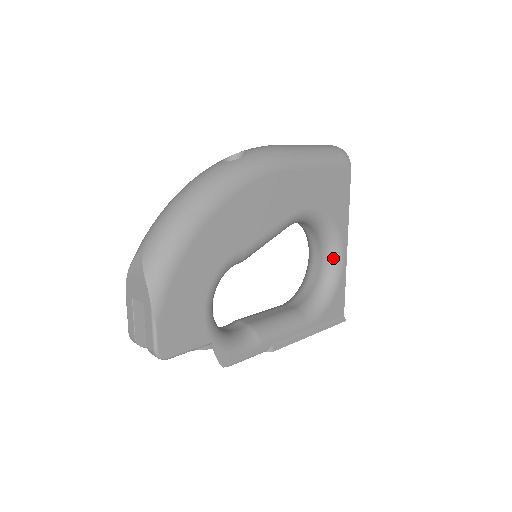
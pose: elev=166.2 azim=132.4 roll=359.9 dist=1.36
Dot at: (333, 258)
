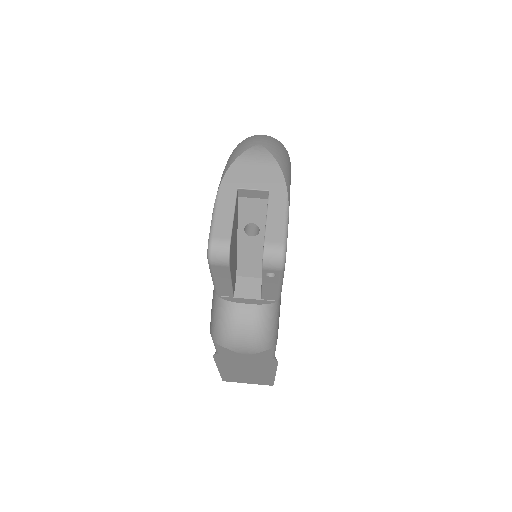
Dot at: occluded
